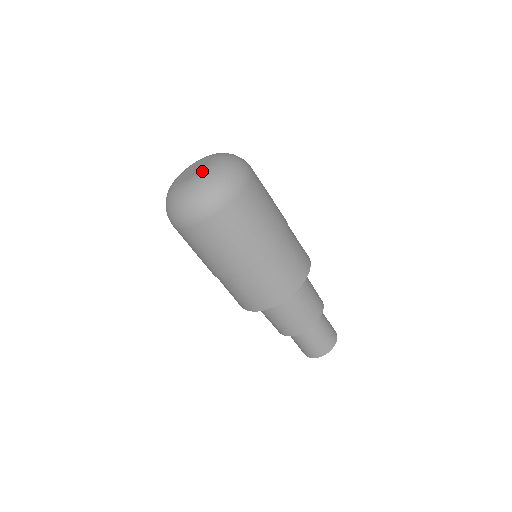
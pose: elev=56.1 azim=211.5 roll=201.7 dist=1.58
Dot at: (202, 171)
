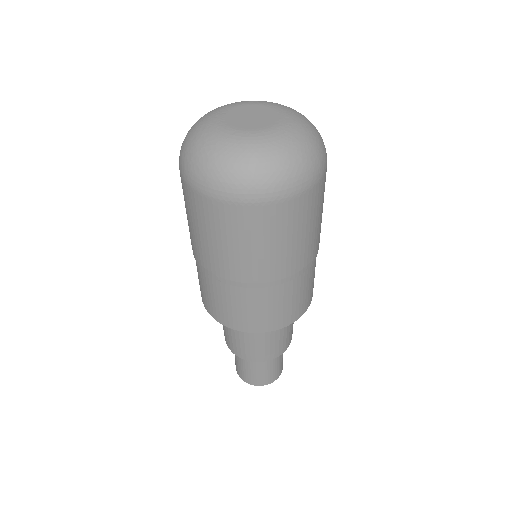
Dot at: (287, 121)
